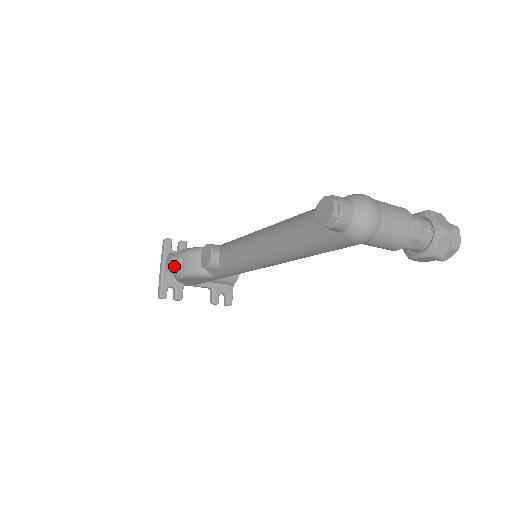
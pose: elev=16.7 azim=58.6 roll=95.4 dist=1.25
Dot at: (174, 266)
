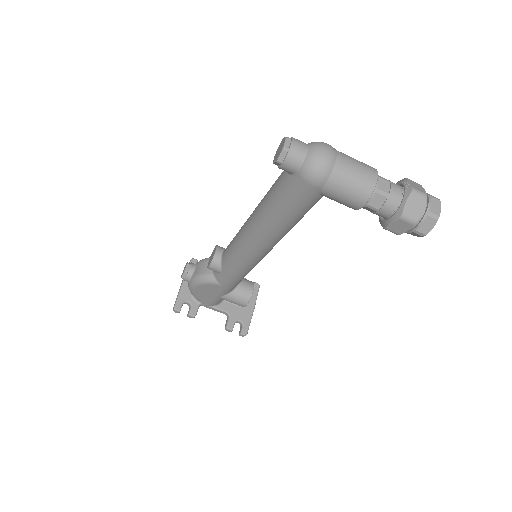
Dot at: (187, 272)
